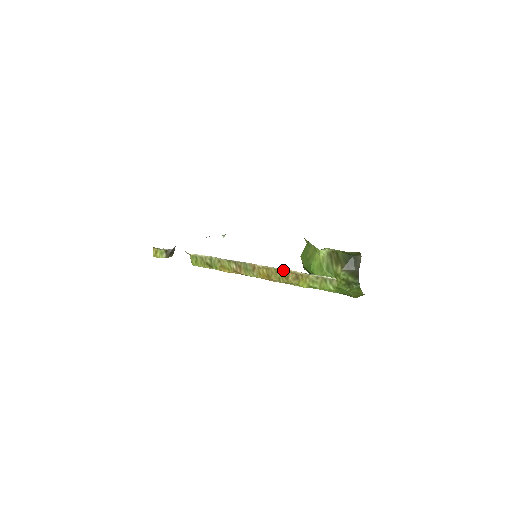
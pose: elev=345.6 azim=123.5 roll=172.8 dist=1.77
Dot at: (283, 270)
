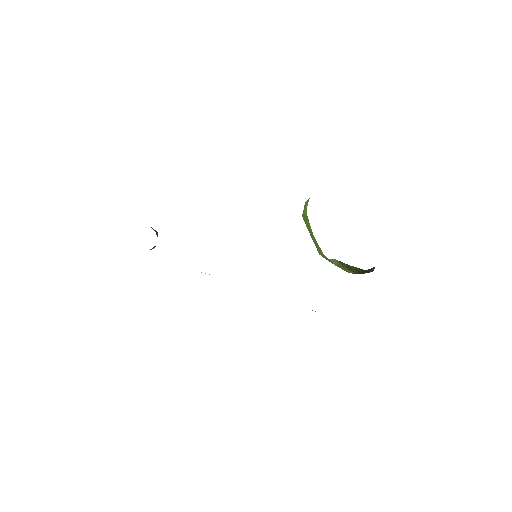
Dot at: occluded
